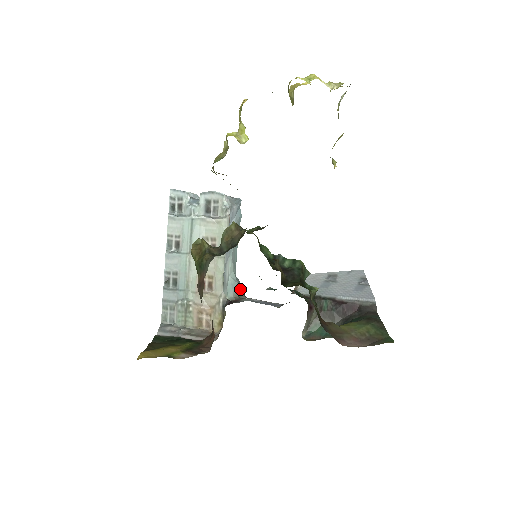
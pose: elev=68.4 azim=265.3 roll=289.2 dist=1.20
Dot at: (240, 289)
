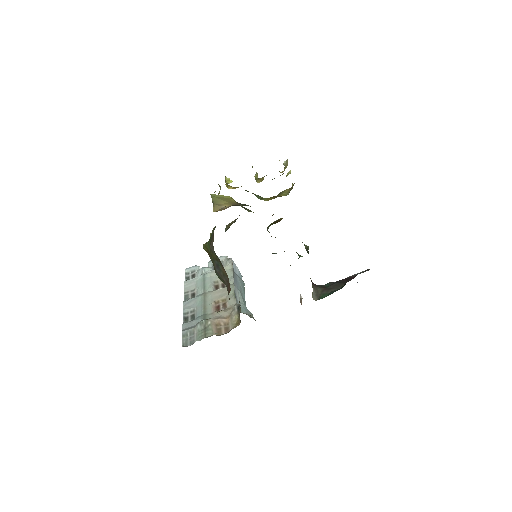
Dot at: (253, 318)
